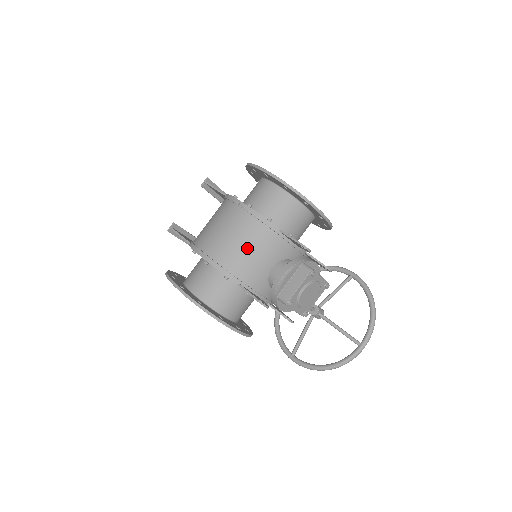
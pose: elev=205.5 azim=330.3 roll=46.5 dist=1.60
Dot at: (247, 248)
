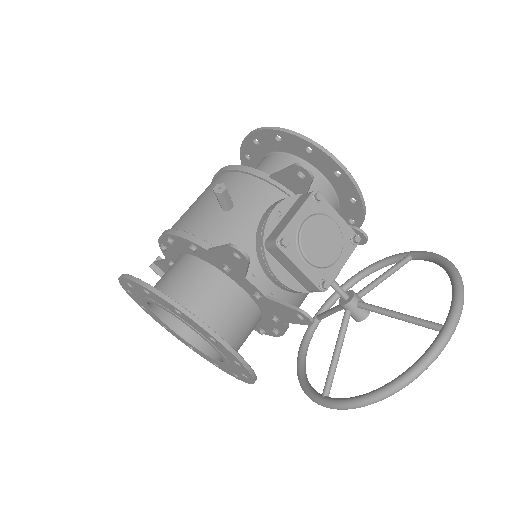
Dot at: (215, 186)
